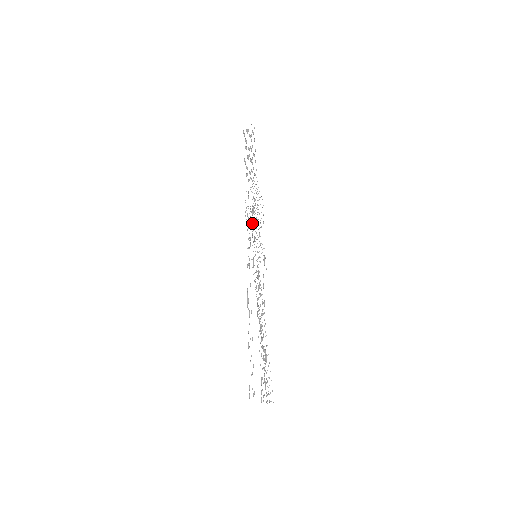
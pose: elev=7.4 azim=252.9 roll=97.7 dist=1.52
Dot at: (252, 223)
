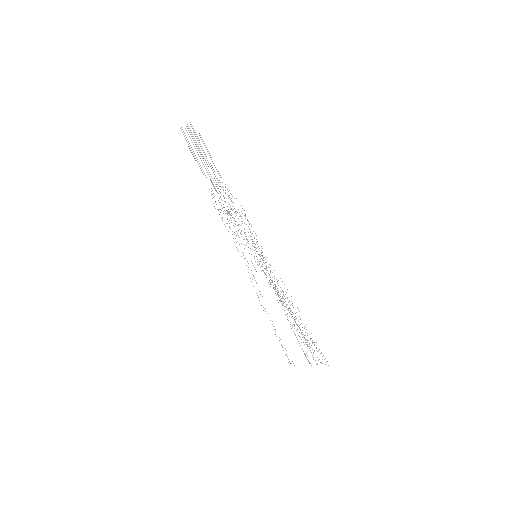
Dot at: (244, 229)
